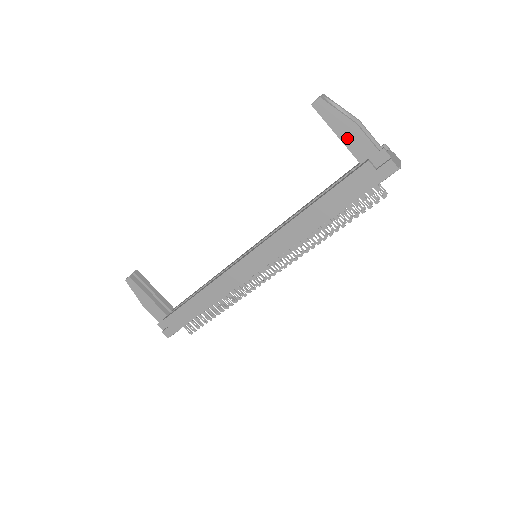
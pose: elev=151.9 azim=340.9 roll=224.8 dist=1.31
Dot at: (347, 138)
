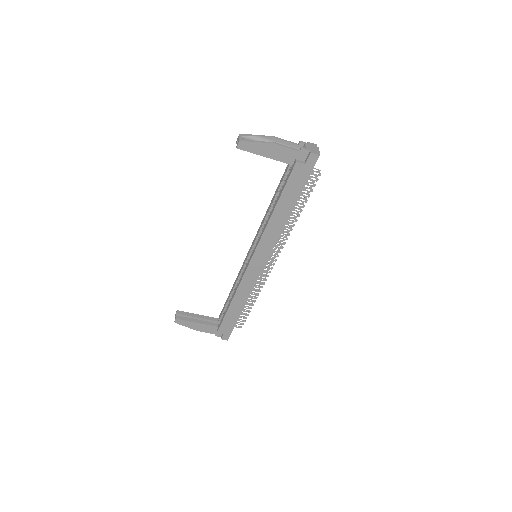
Dot at: (274, 155)
